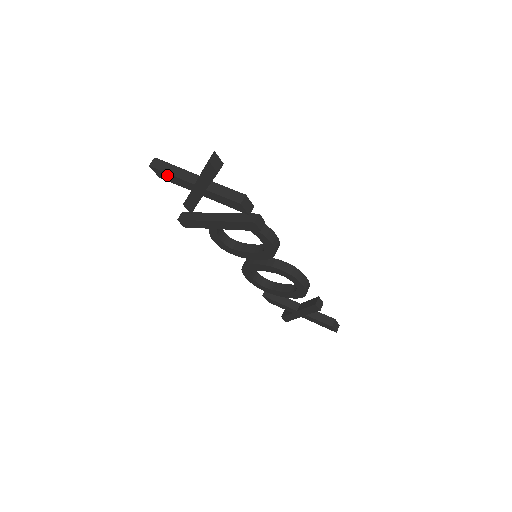
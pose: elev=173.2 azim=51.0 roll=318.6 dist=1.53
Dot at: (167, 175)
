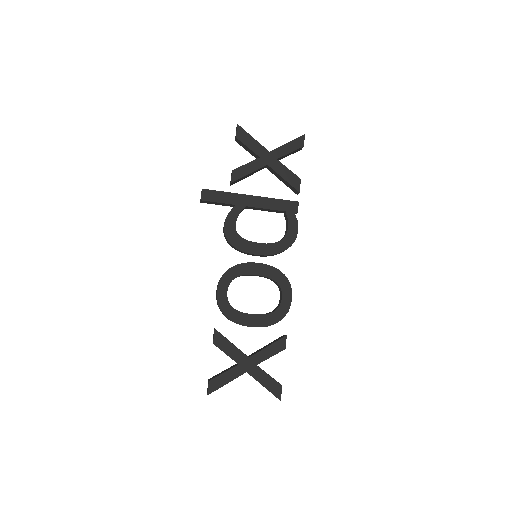
Dot at: (248, 137)
